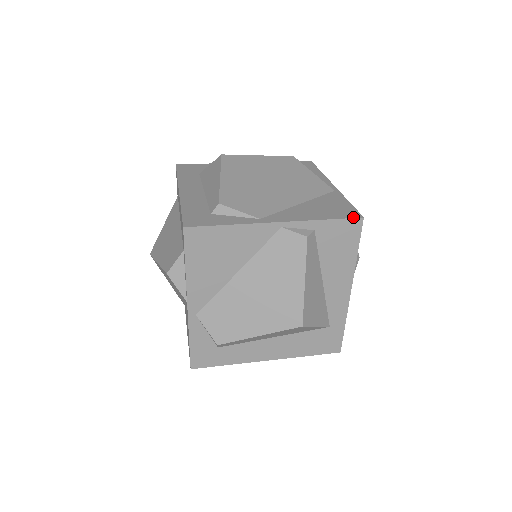
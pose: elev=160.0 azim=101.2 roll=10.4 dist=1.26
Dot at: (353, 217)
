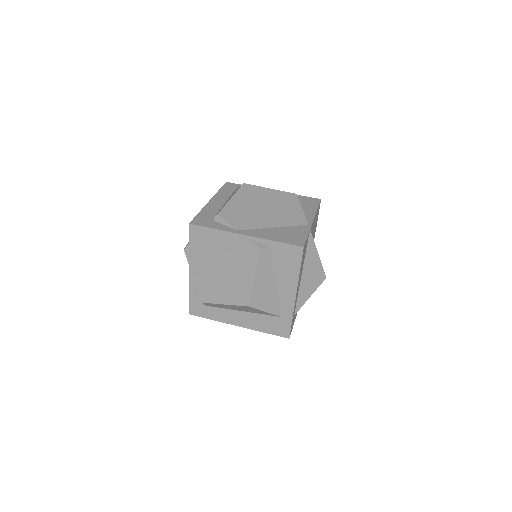
Dot at: (297, 245)
